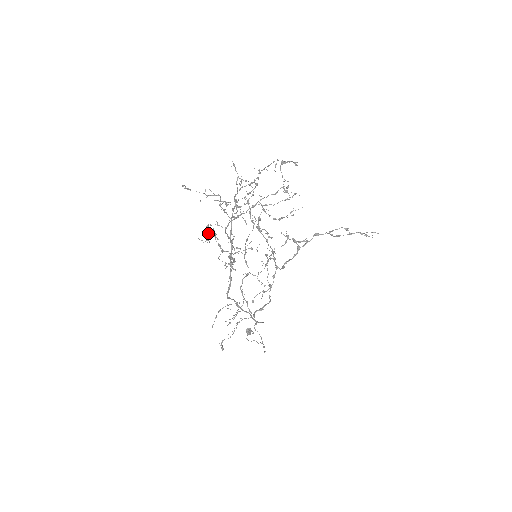
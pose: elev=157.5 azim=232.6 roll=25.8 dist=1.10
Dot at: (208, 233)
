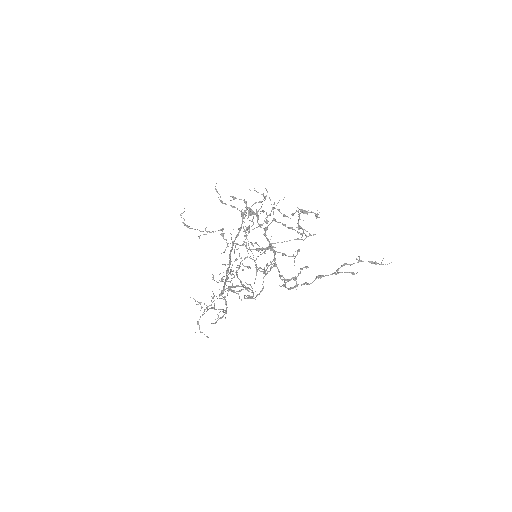
Dot at: occluded
